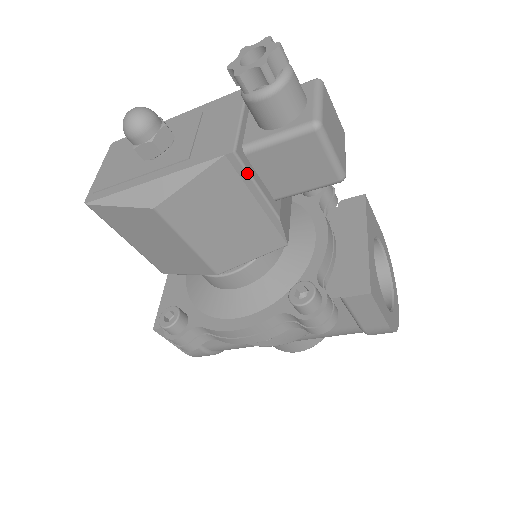
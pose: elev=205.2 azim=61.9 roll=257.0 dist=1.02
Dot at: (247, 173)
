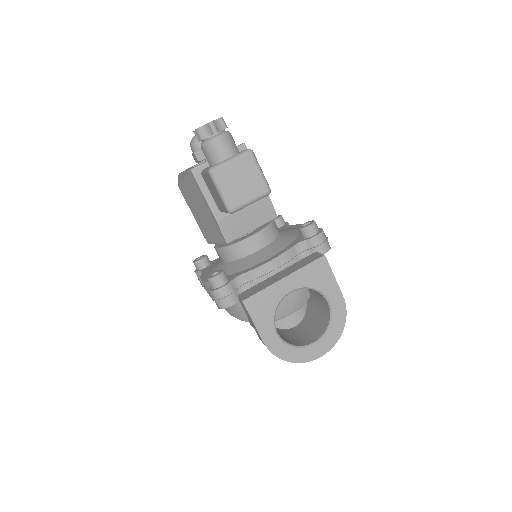
Dot at: (198, 185)
